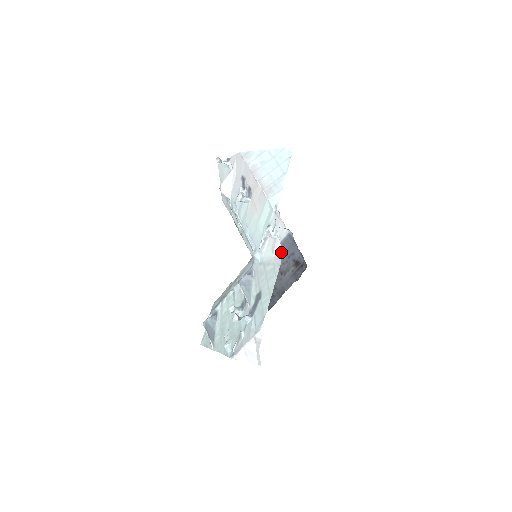
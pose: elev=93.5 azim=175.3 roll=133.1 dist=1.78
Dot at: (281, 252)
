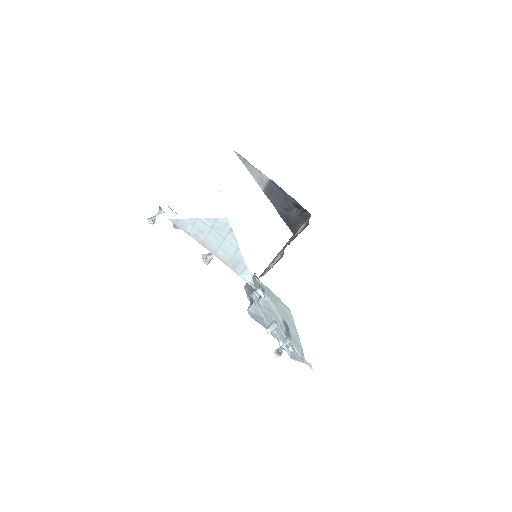
Dot at: (273, 193)
